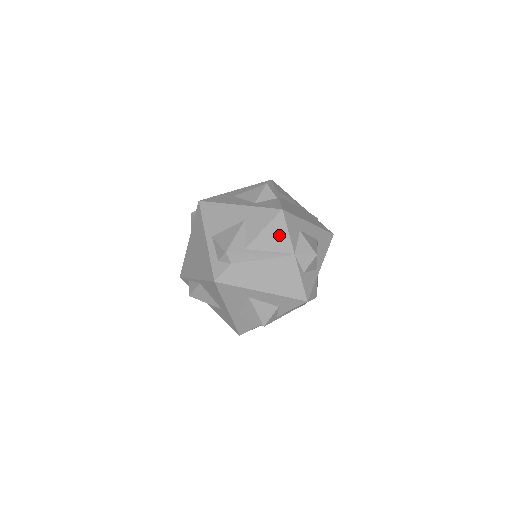
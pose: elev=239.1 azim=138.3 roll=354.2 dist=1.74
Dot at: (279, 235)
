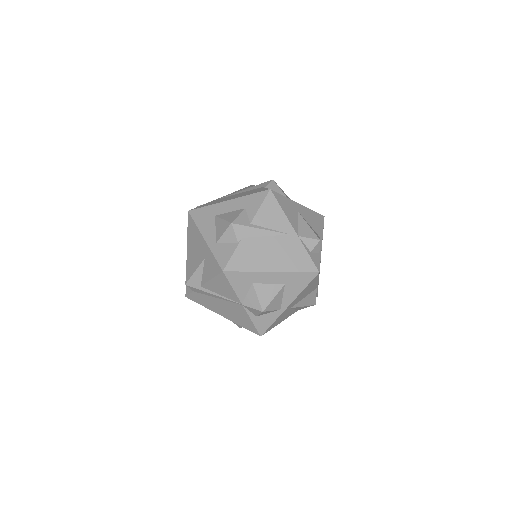
Dot at: (225, 287)
